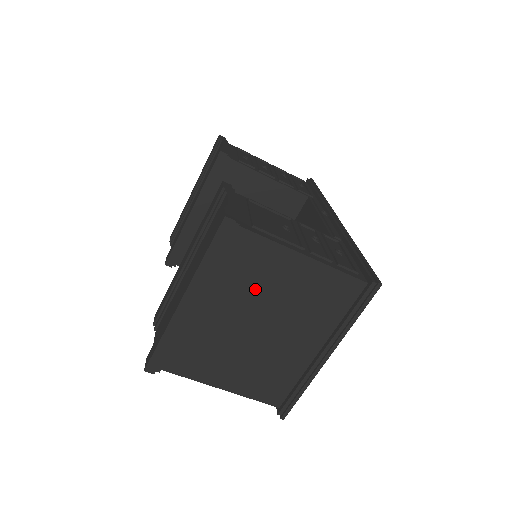
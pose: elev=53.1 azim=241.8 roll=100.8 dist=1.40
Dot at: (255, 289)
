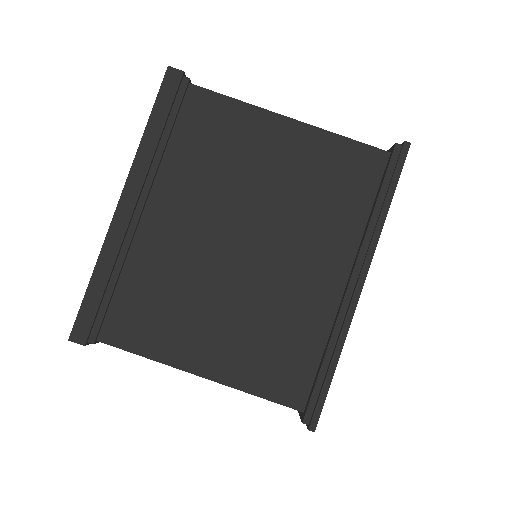
Dot at: (226, 178)
